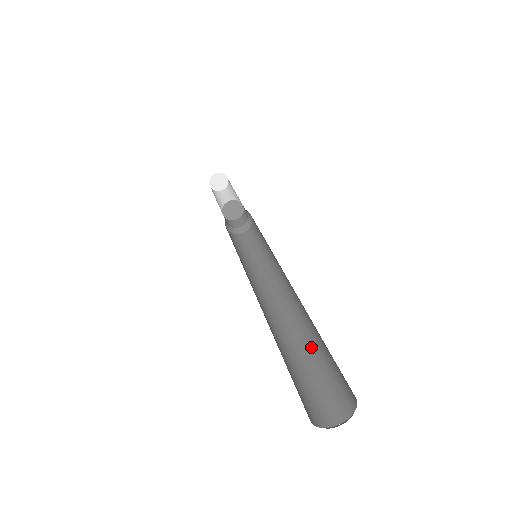
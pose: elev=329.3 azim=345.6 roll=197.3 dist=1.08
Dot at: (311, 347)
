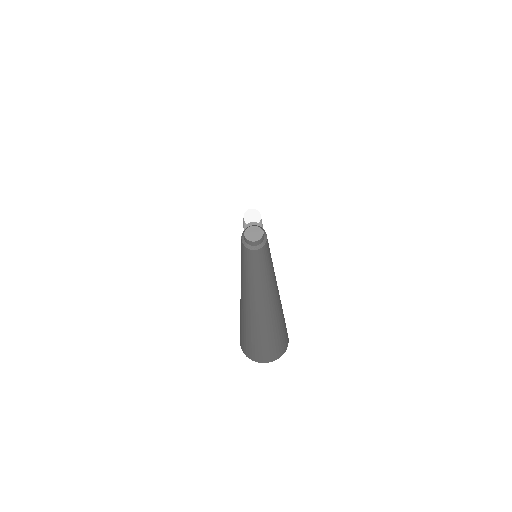
Dot at: (279, 304)
